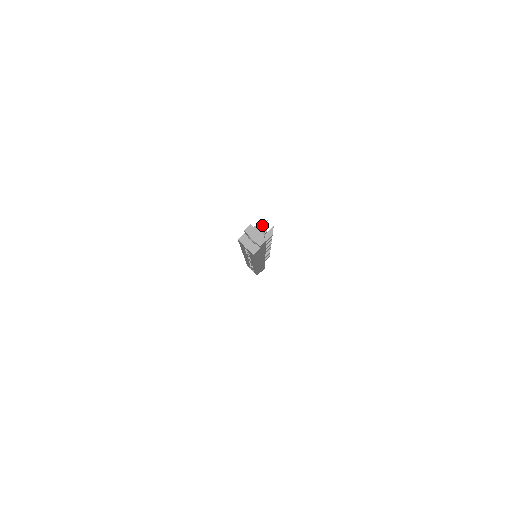
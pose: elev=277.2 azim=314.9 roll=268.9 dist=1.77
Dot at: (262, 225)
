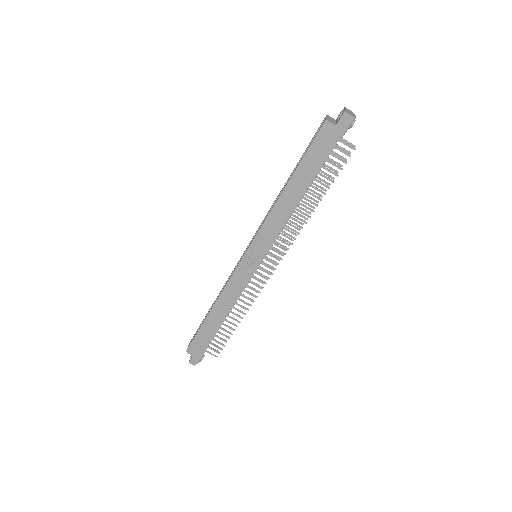
Dot at: (349, 142)
